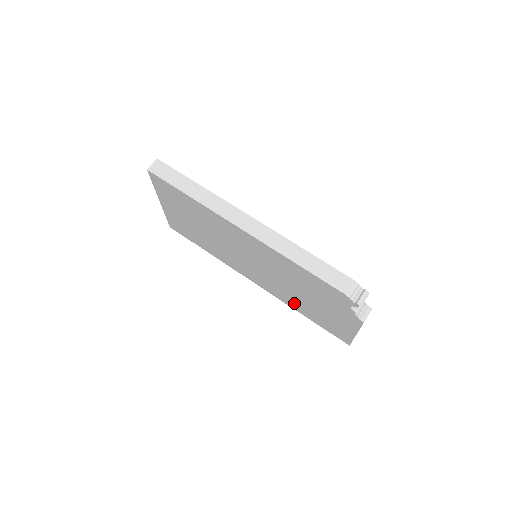
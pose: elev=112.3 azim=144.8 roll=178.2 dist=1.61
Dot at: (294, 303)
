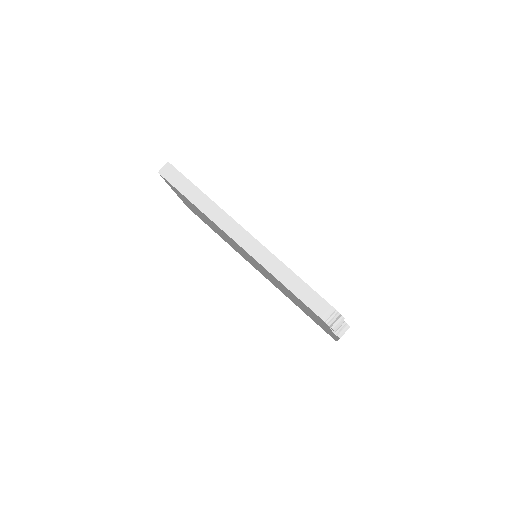
Dot at: occluded
